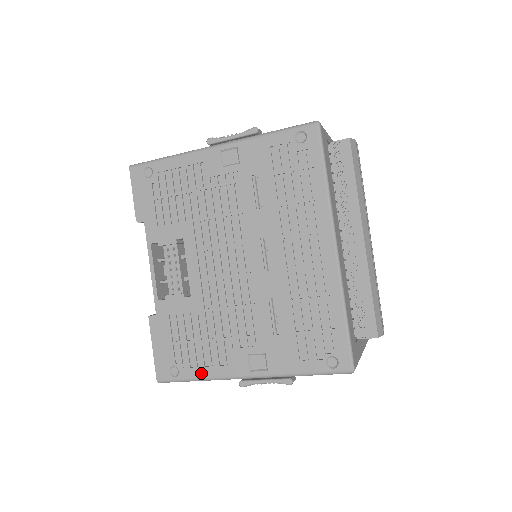
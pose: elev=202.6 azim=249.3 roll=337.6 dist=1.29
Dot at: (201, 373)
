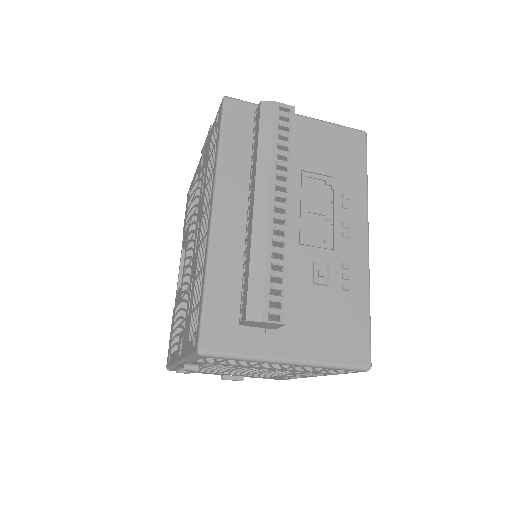
Dot at: (172, 359)
